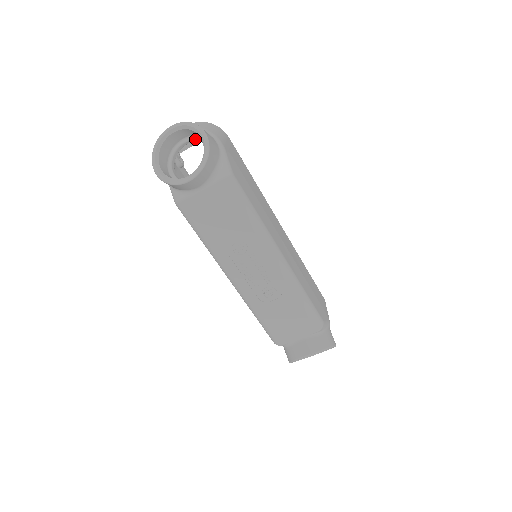
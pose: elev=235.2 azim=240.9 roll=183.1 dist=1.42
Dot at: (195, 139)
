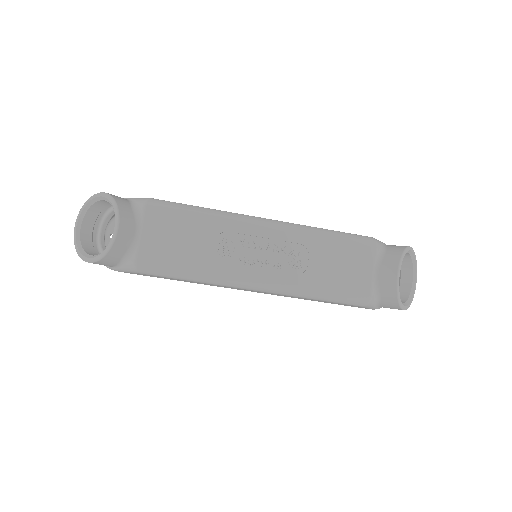
Dot at: (104, 219)
